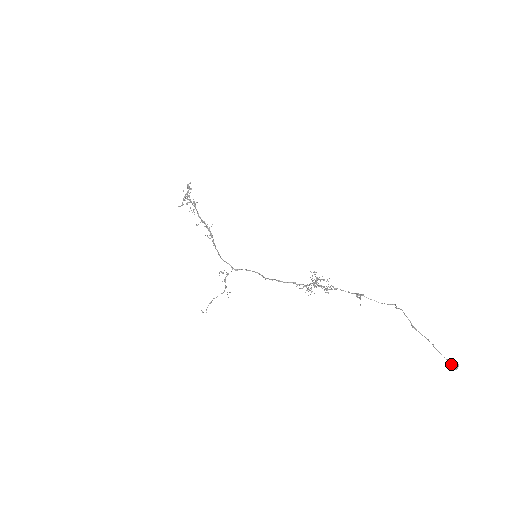
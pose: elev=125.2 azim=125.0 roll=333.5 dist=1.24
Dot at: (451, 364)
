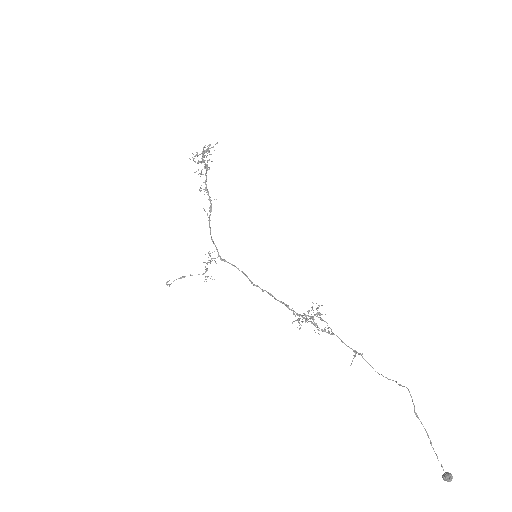
Dot at: (445, 473)
